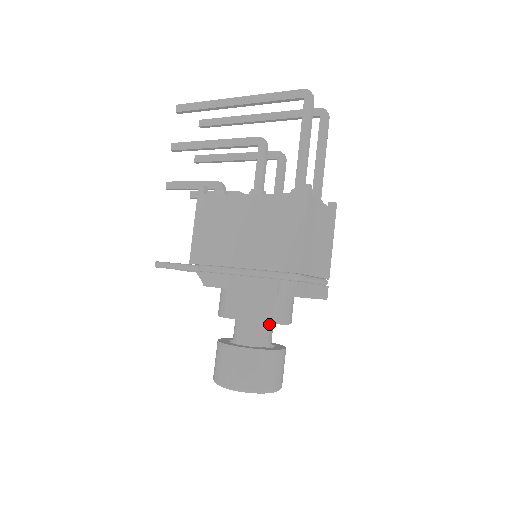
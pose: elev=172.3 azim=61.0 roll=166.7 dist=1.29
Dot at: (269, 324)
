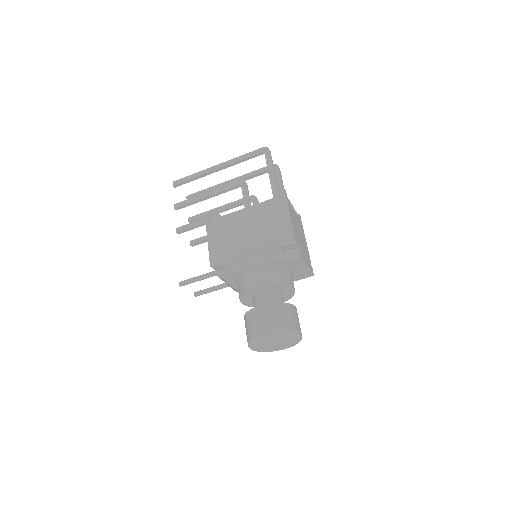
Dot at: (280, 293)
